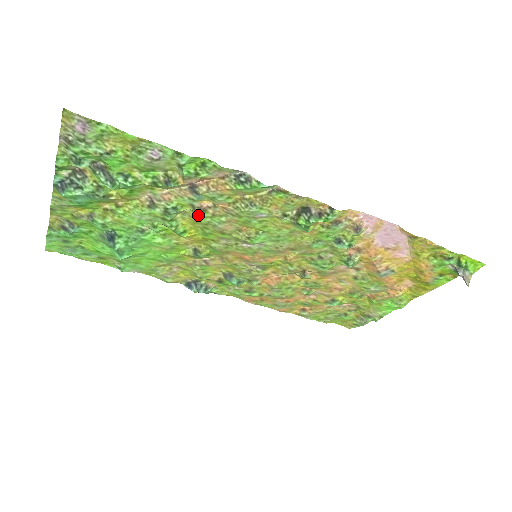
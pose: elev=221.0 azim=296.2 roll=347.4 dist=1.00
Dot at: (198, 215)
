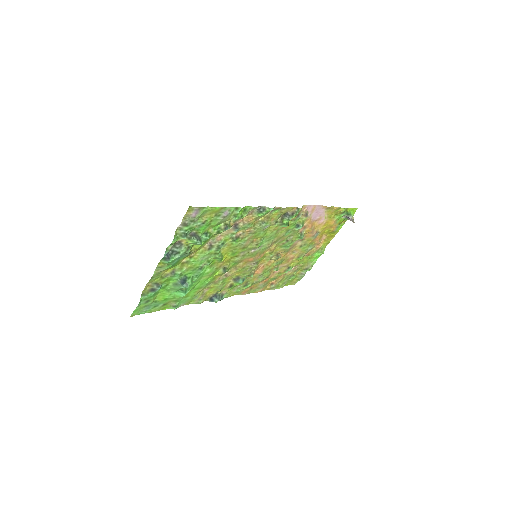
Dot at: (233, 242)
